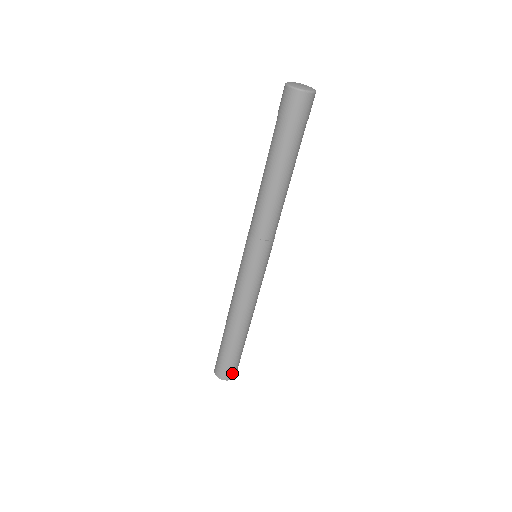
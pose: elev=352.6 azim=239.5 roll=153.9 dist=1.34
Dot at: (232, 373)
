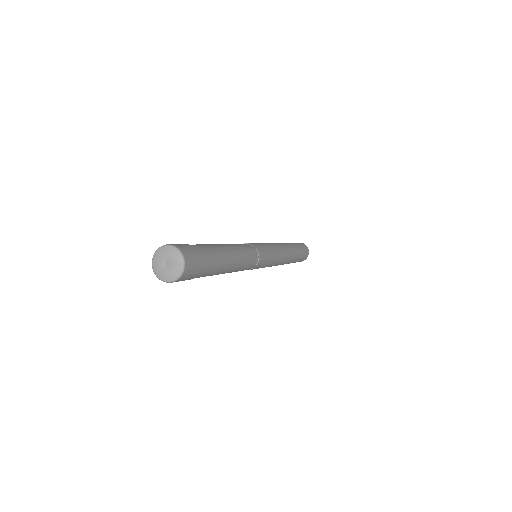
Dot at: occluded
